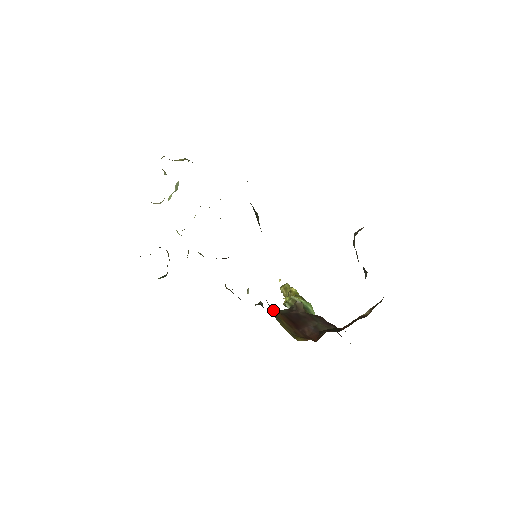
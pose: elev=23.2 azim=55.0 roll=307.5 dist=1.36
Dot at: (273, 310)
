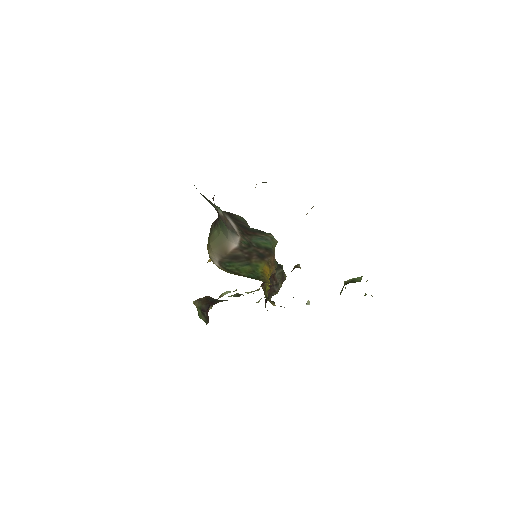
Dot at: occluded
